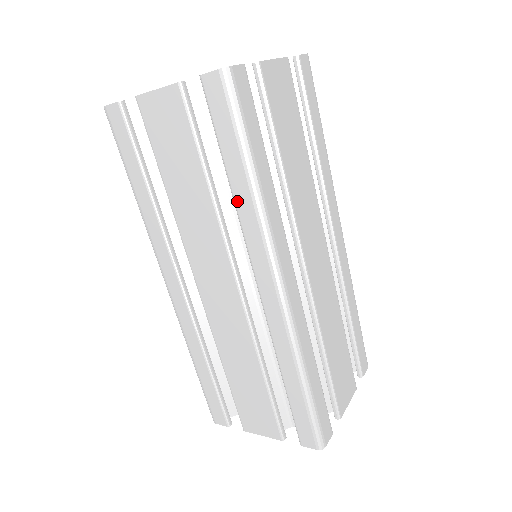
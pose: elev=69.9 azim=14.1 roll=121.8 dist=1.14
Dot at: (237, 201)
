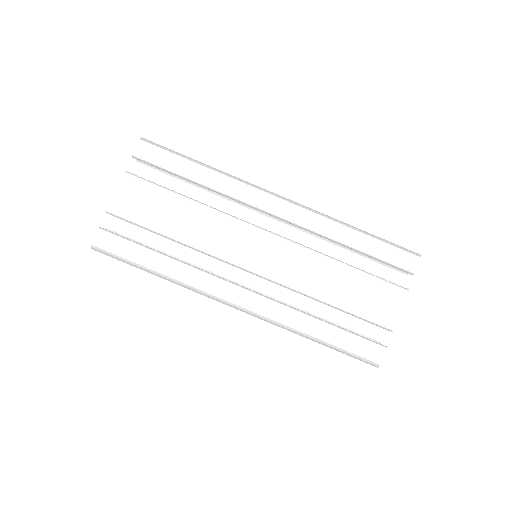
Dot at: (211, 185)
